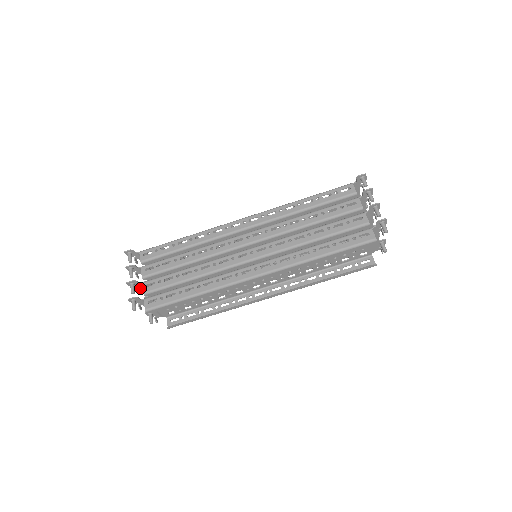
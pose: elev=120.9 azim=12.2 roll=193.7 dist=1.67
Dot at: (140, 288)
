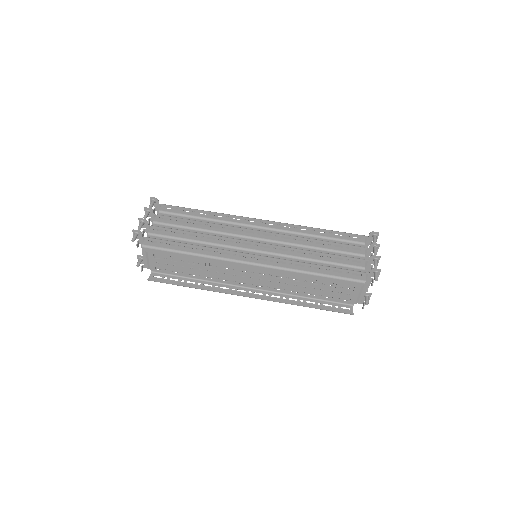
Dot at: (146, 231)
